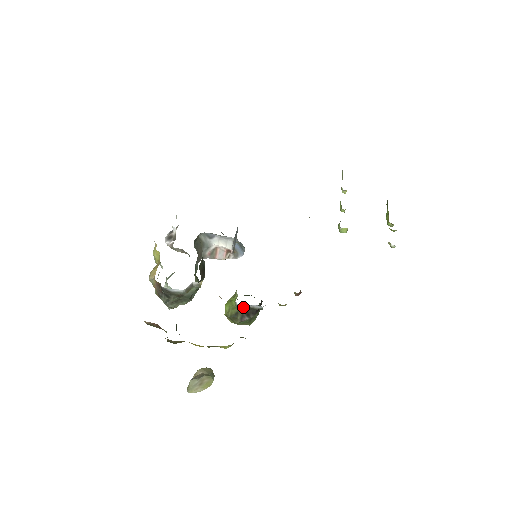
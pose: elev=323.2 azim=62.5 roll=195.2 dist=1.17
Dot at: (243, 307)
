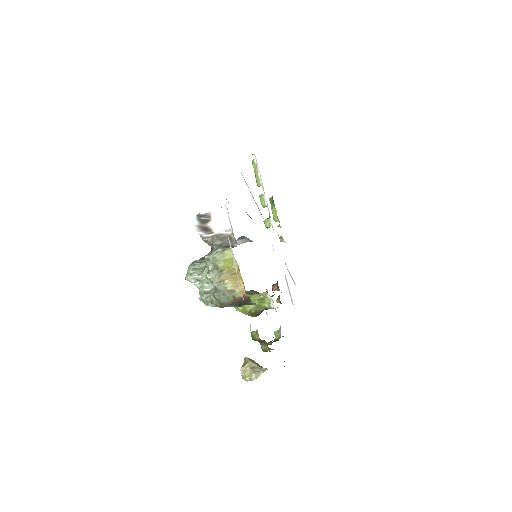
Dot at: (270, 308)
